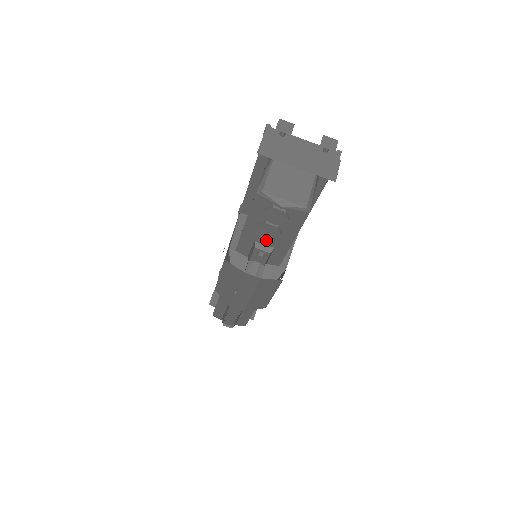
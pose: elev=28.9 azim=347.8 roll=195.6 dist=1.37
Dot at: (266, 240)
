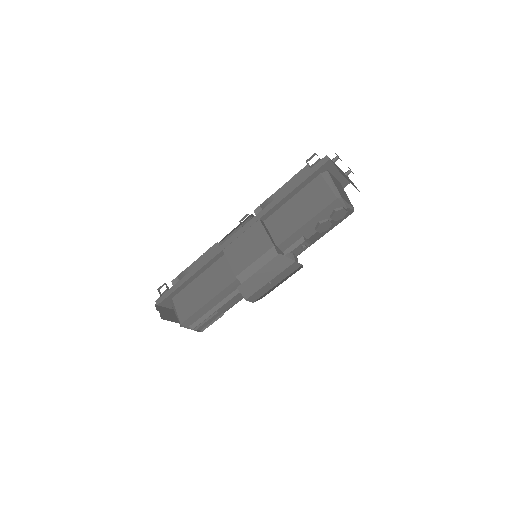
Dot at: (313, 235)
